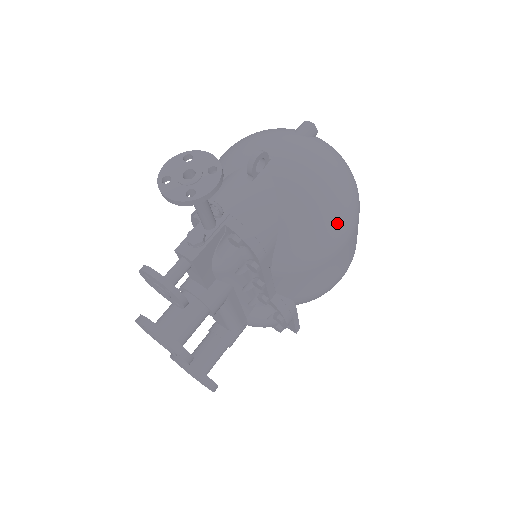
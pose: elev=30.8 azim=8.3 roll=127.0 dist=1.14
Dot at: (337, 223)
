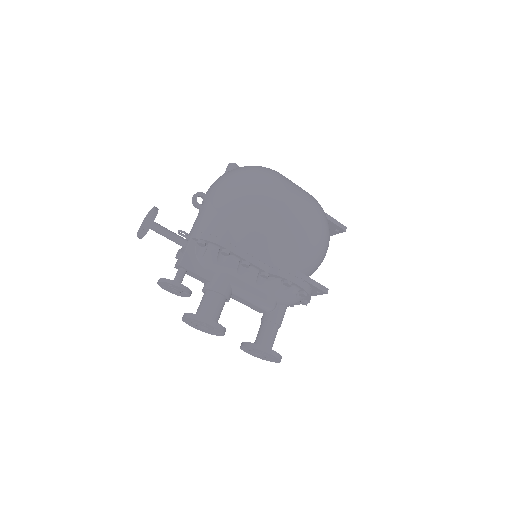
Dot at: (257, 198)
